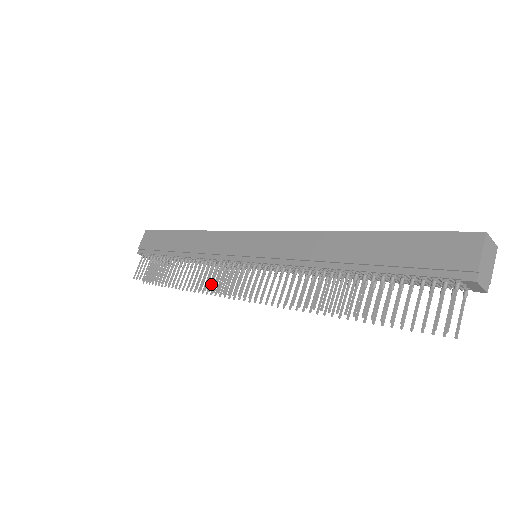
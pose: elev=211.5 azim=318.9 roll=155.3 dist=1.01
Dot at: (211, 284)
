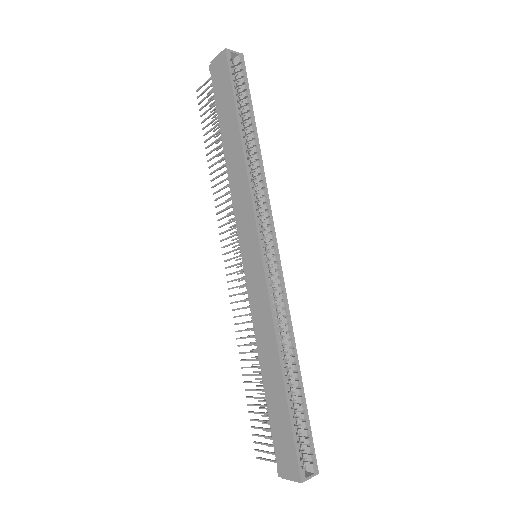
Dot at: (222, 226)
